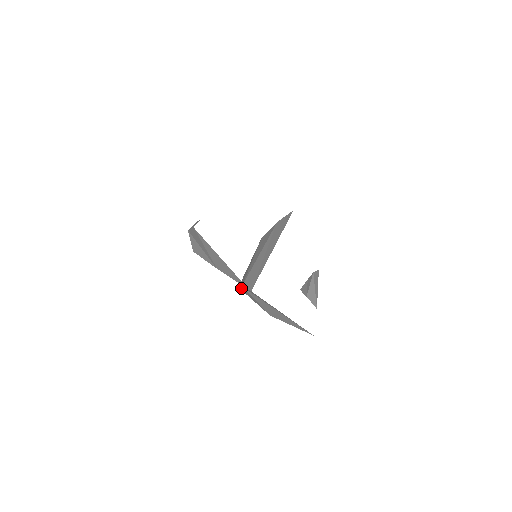
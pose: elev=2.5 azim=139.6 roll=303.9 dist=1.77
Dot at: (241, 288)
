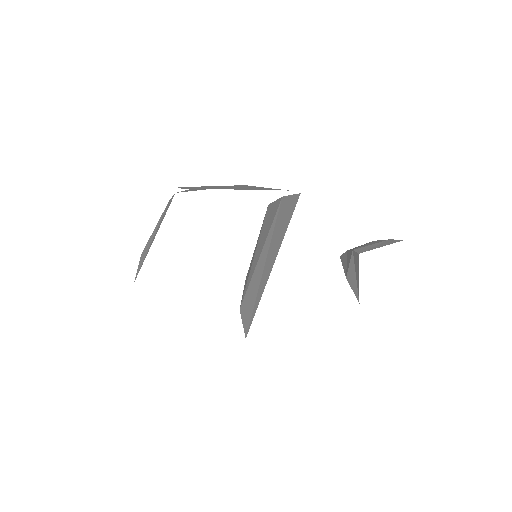
Dot at: occluded
